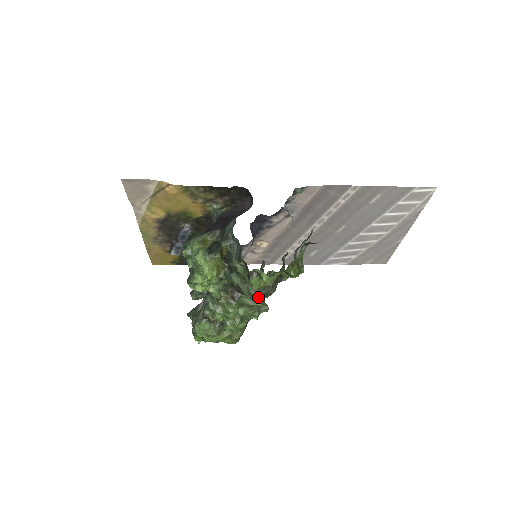
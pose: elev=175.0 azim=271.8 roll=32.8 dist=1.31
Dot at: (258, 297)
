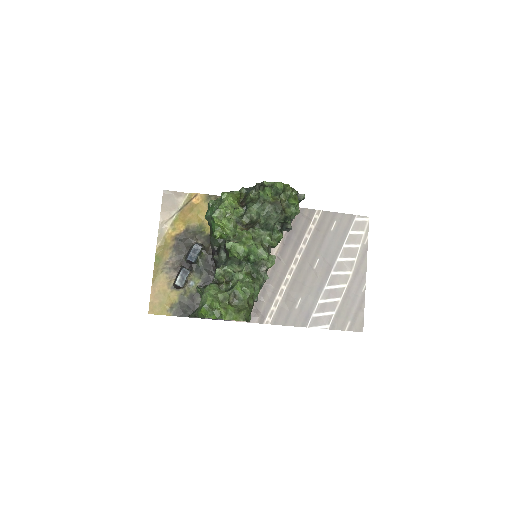
Dot at: (268, 231)
